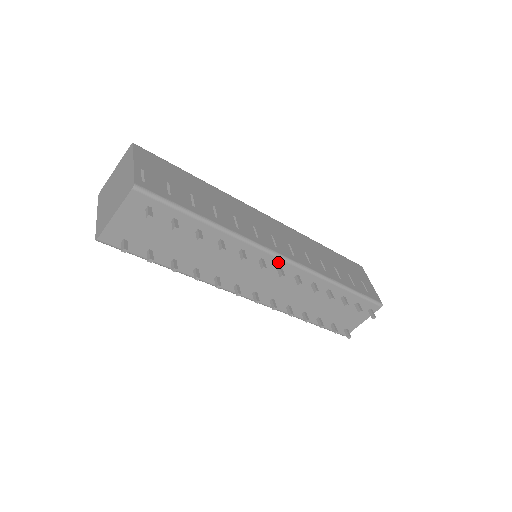
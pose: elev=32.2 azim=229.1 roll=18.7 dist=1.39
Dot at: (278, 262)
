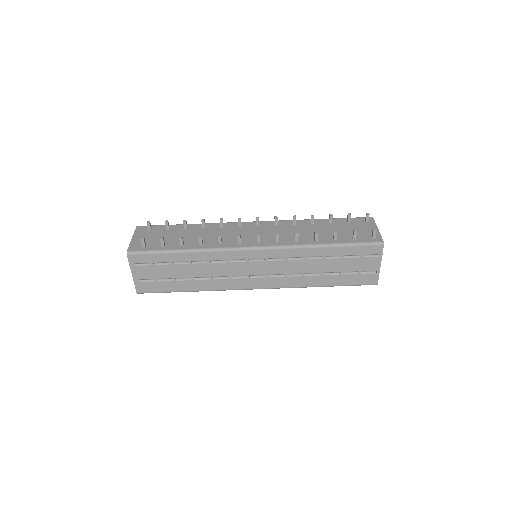
Dot at: (253, 224)
